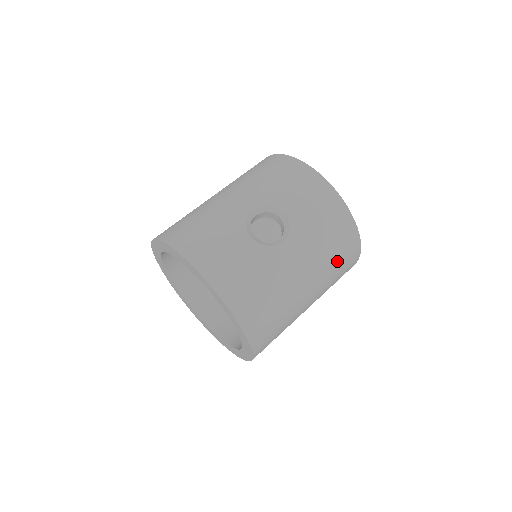
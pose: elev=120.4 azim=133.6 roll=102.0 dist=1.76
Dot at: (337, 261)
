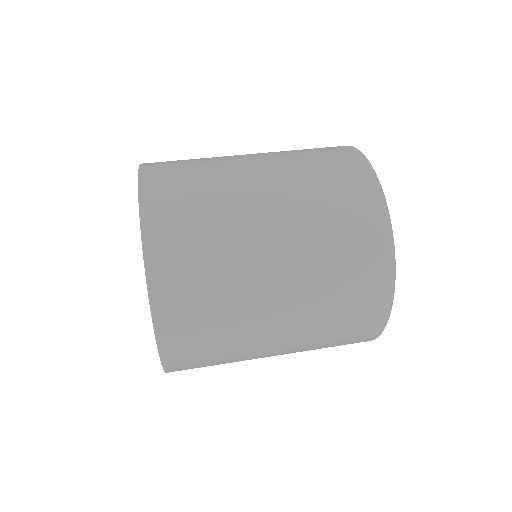
Dot at: (324, 178)
